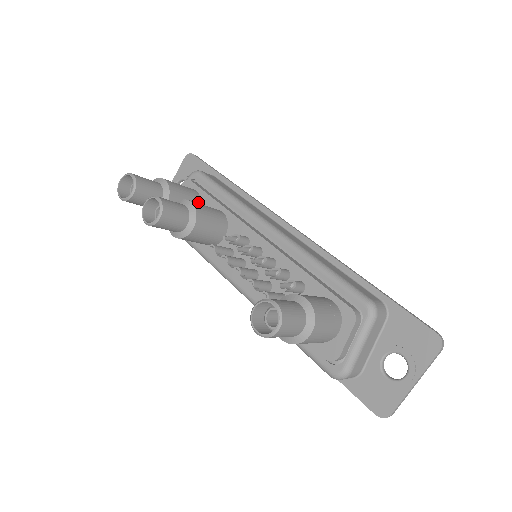
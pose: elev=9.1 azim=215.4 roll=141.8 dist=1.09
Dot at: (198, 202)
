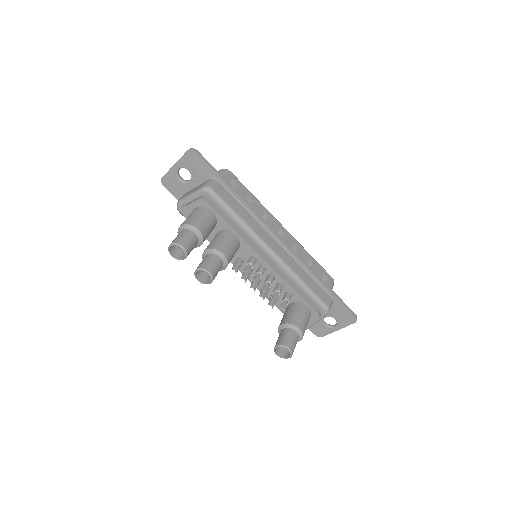
Dot at: (215, 223)
